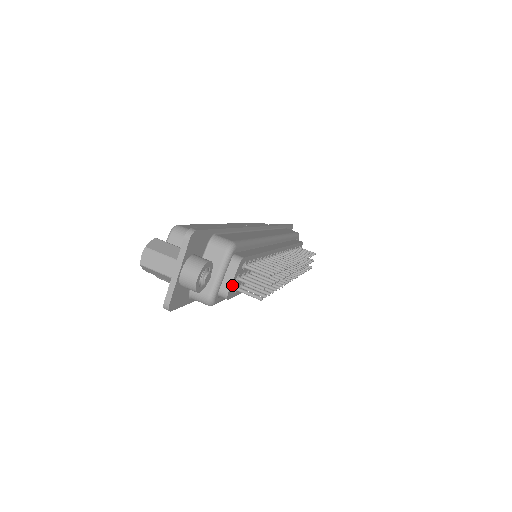
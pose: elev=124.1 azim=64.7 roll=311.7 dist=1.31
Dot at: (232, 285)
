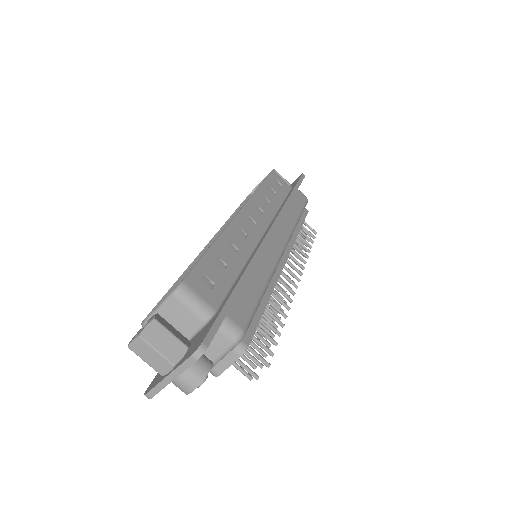
Dot at: (225, 367)
